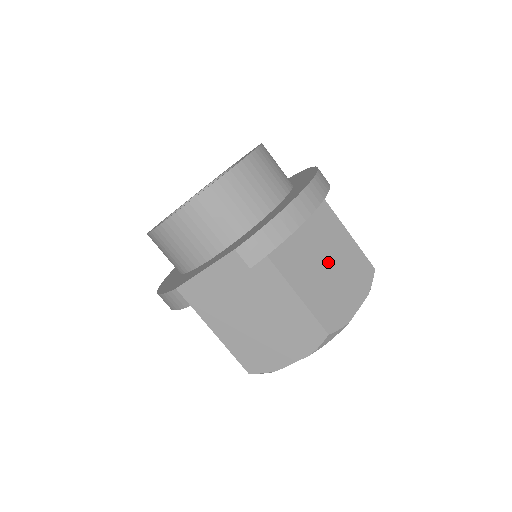
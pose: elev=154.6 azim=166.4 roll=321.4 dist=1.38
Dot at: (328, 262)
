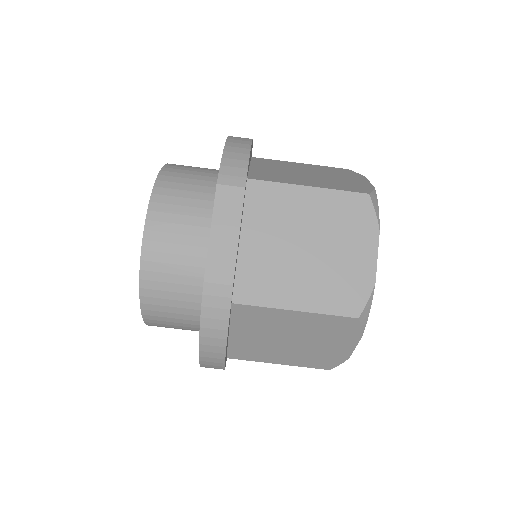
Dot at: (306, 173)
